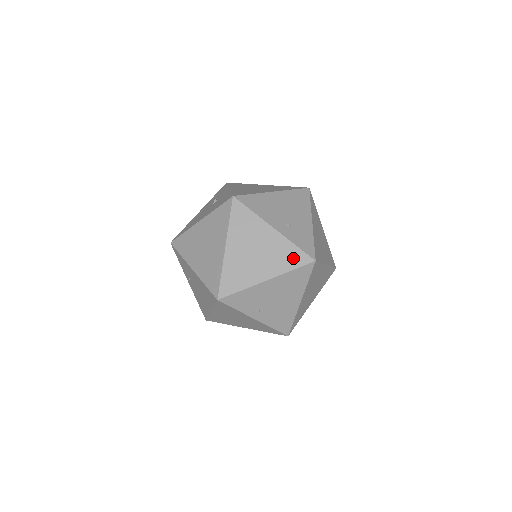
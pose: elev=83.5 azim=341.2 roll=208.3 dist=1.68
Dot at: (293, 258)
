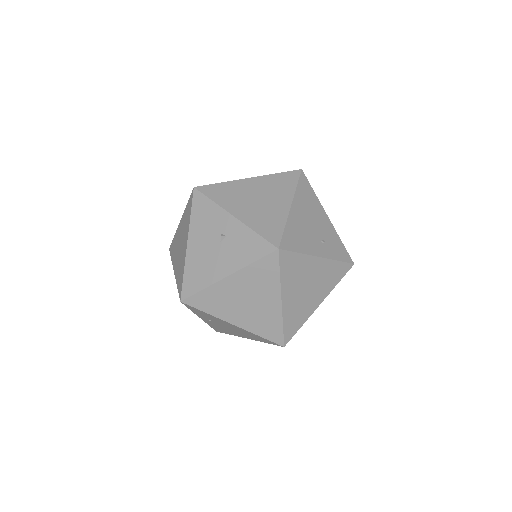
Dot at: (338, 273)
